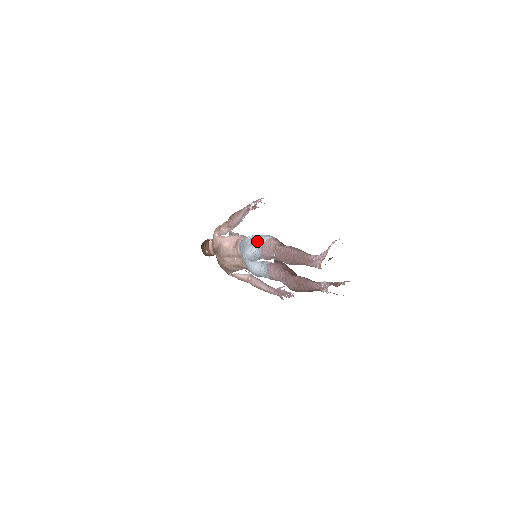
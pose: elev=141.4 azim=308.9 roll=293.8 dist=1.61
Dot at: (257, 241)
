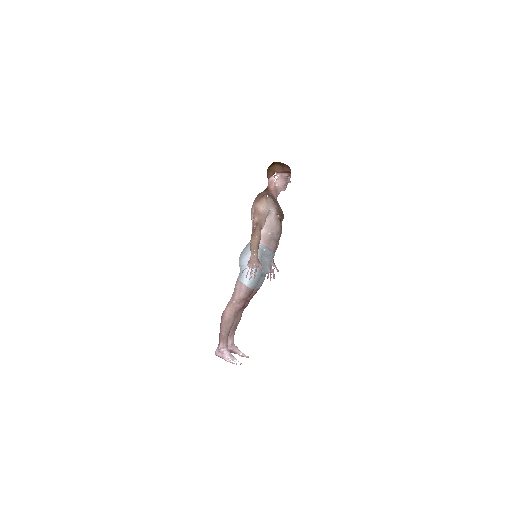
Dot at: occluded
